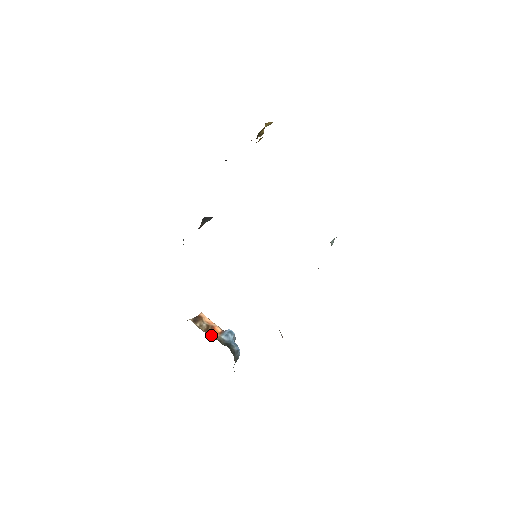
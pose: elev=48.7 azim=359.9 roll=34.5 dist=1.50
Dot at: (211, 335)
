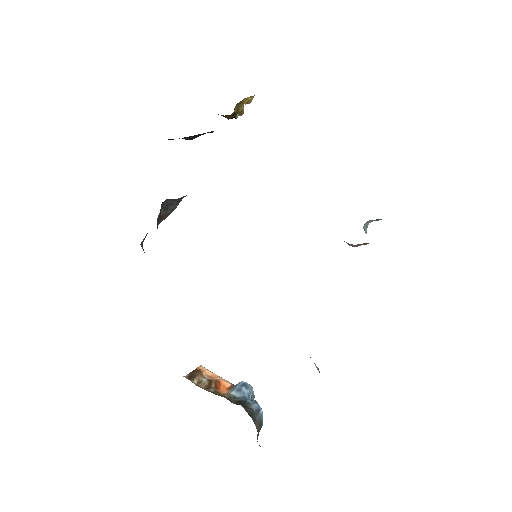
Dot at: (215, 393)
